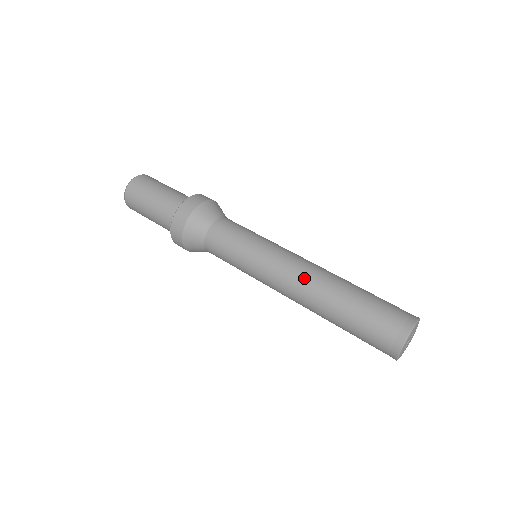
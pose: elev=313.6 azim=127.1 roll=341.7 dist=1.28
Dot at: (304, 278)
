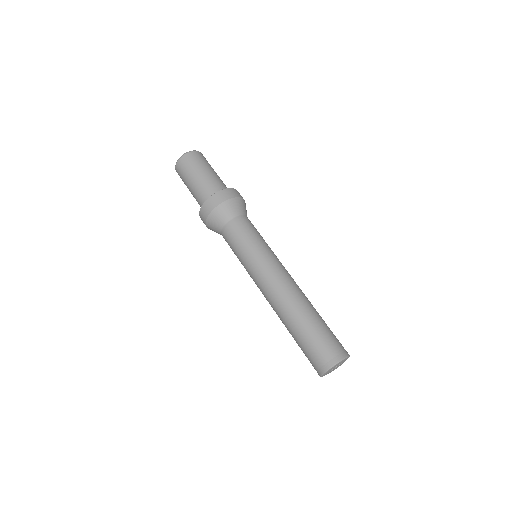
Dot at: (270, 303)
